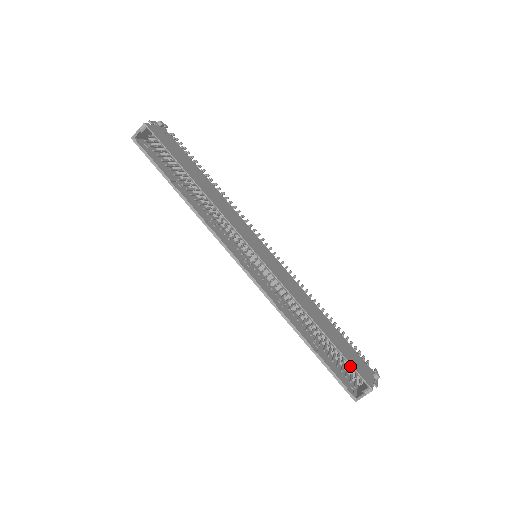
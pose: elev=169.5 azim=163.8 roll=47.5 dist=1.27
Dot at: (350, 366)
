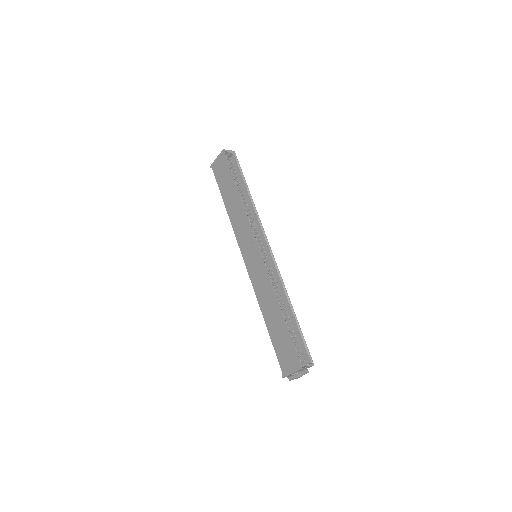
Dot at: (304, 343)
